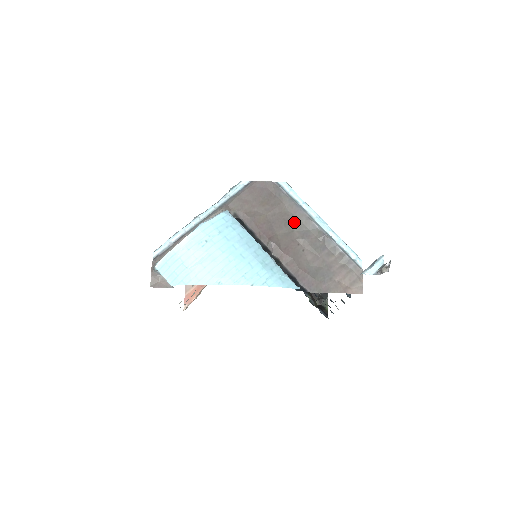
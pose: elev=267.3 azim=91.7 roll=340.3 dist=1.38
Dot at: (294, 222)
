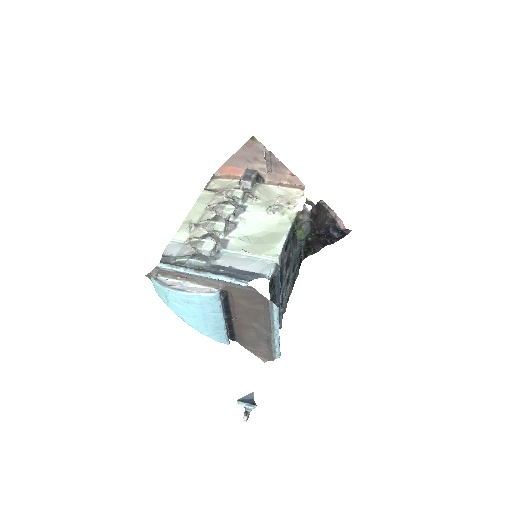
Dot at: (261, 321)
